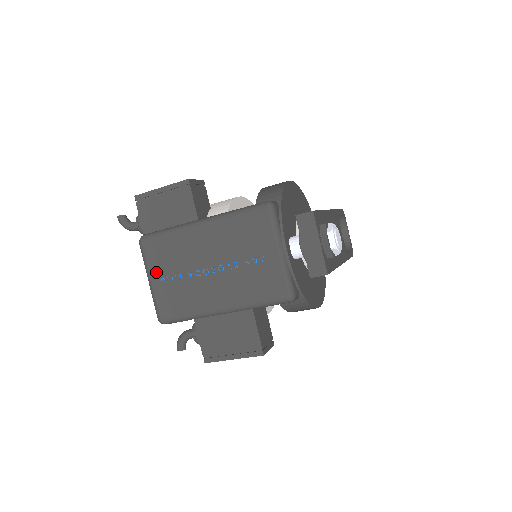
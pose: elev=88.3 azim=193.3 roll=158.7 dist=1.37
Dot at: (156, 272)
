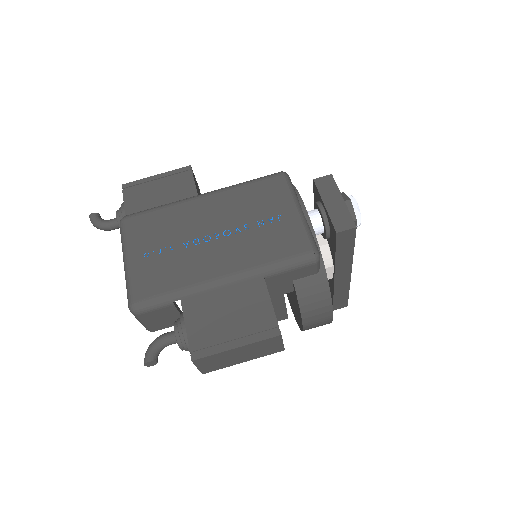
Dot at: (138, 247)
